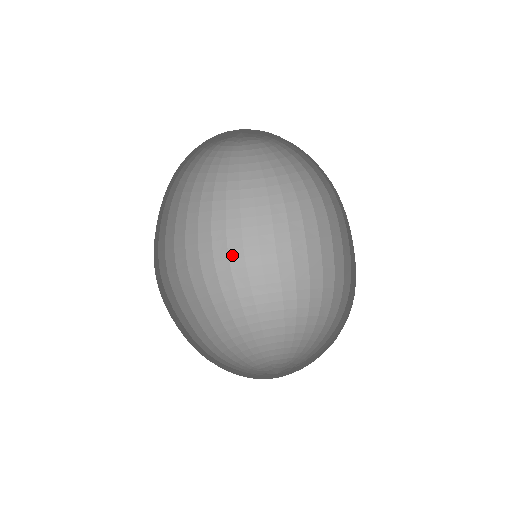
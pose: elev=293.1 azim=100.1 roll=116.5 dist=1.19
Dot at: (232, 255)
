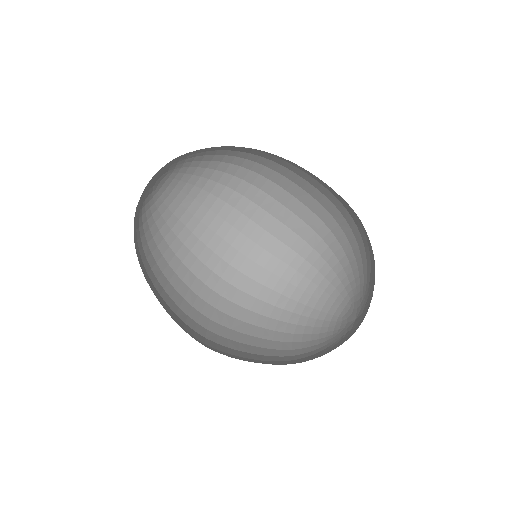
Dot at: (228, 278)
